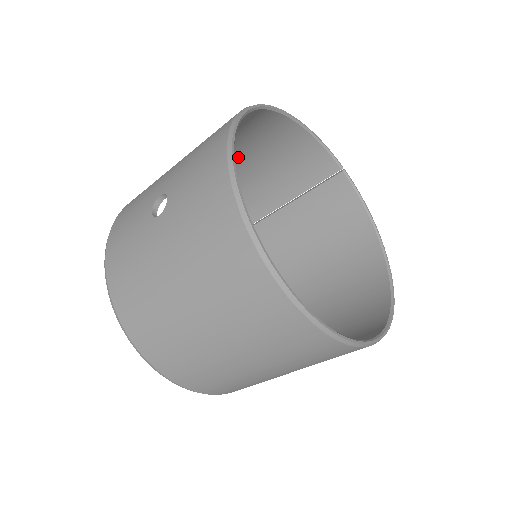
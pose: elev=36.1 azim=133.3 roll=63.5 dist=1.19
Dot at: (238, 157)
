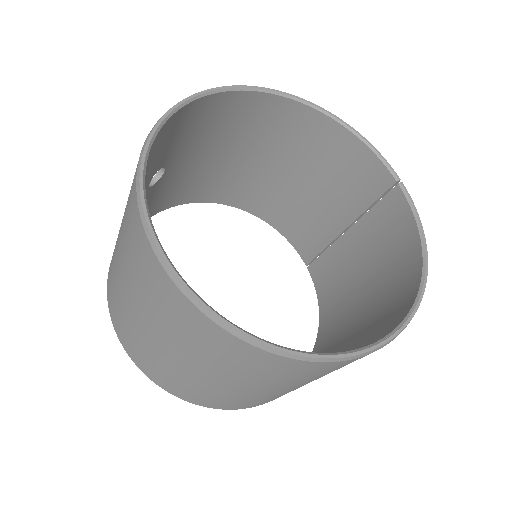
Dot at: (288, 165)
